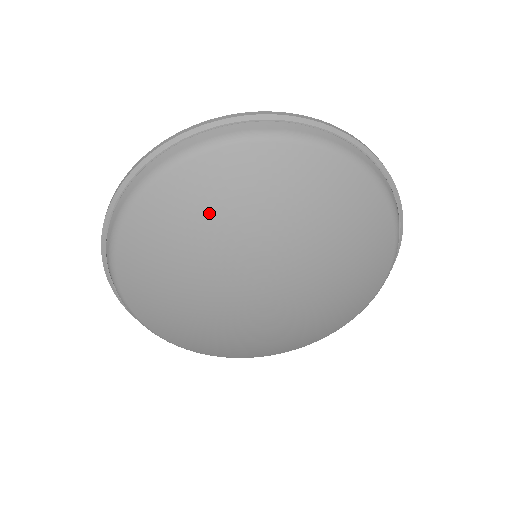
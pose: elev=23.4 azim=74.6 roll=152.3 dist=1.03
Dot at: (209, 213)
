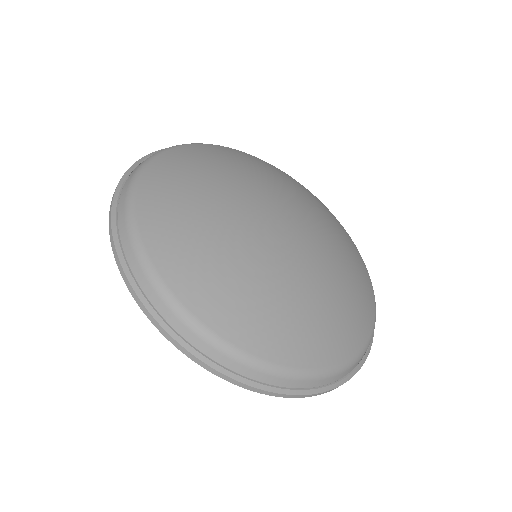
Dot at: (241, 161)
